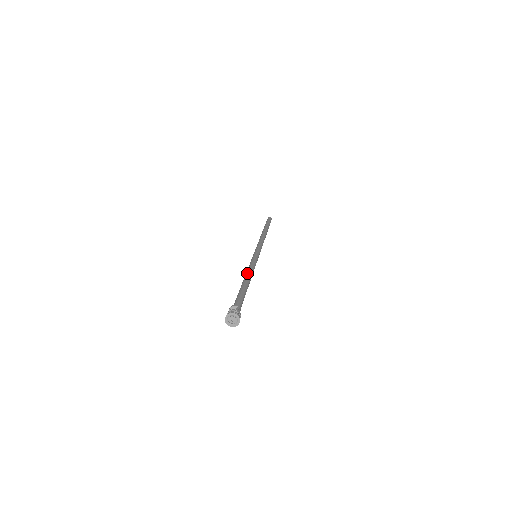
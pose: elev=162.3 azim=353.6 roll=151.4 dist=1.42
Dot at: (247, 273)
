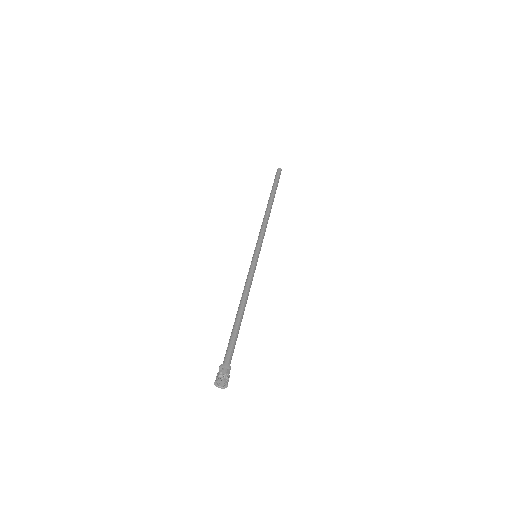
Dot at: (245, 297)
